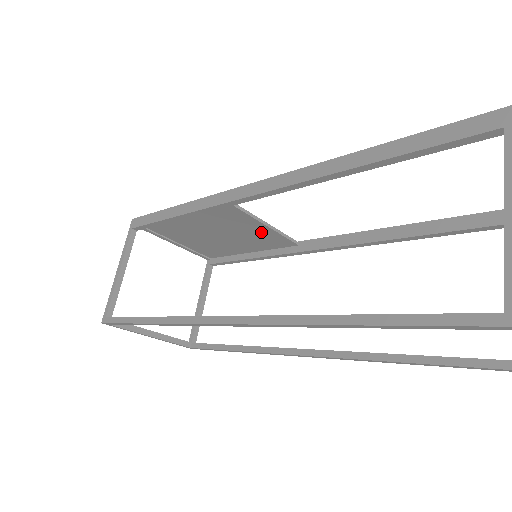
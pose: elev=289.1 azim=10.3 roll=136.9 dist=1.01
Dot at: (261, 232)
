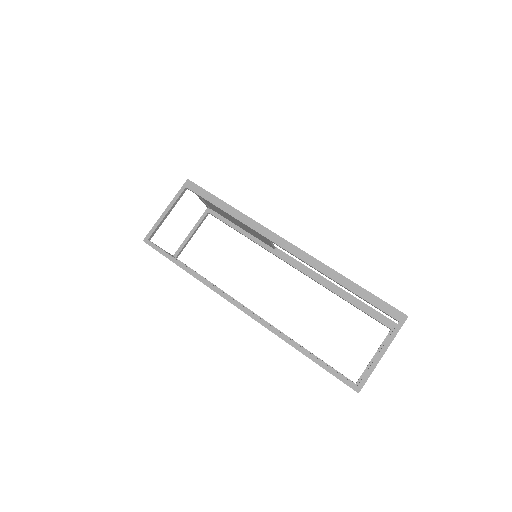
Dot at: (262, 237)
